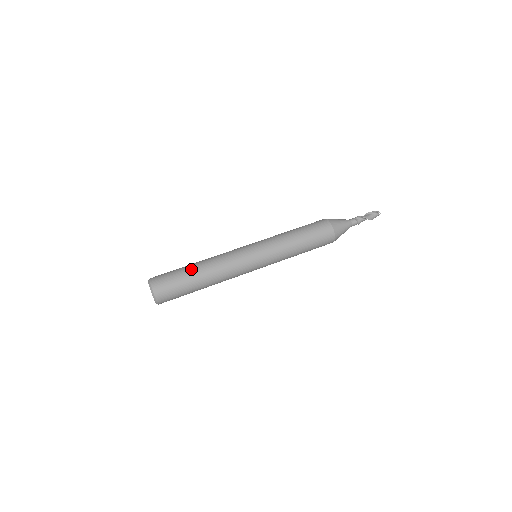
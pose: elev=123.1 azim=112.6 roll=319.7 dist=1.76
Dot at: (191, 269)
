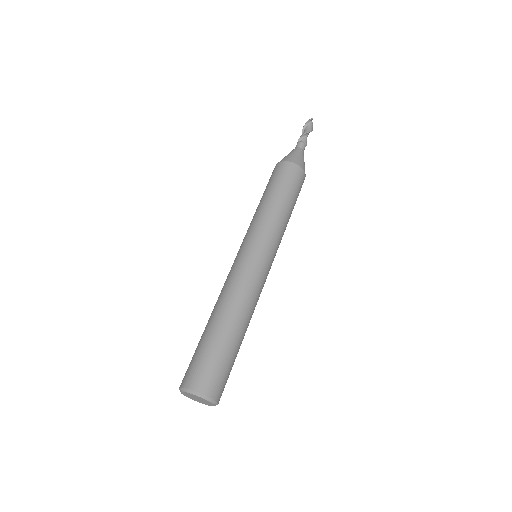
Dot at: (210, 329)
